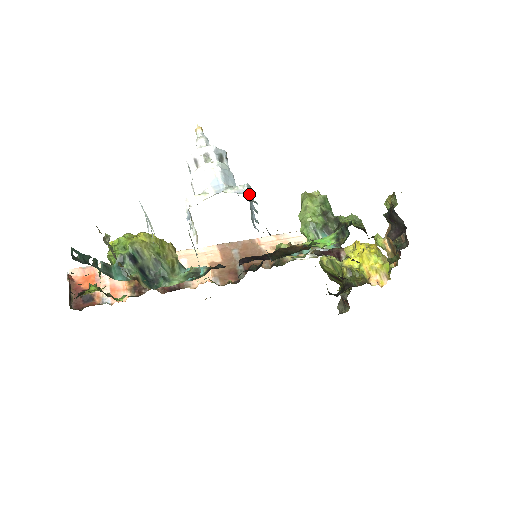
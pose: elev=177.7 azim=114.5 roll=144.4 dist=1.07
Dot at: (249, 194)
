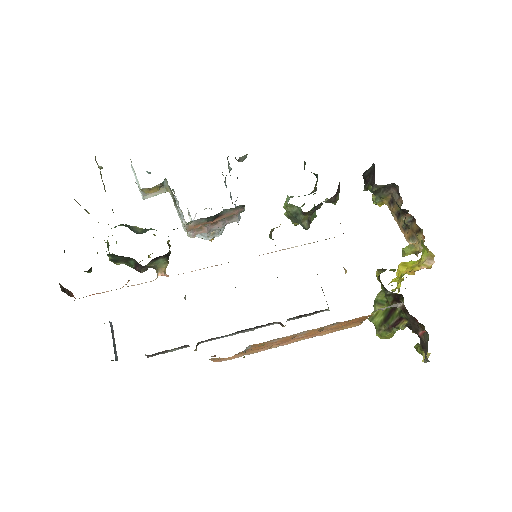
Dot at: occluded
